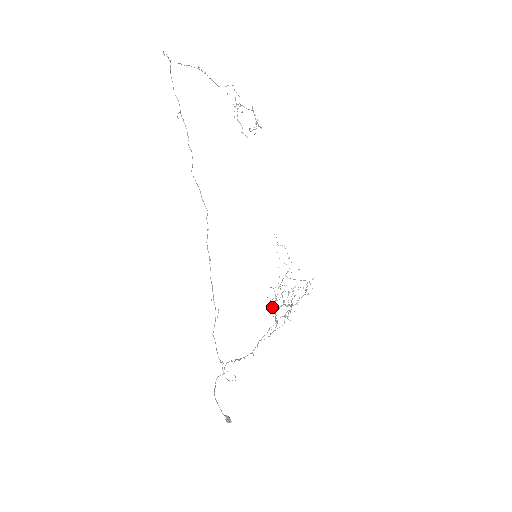
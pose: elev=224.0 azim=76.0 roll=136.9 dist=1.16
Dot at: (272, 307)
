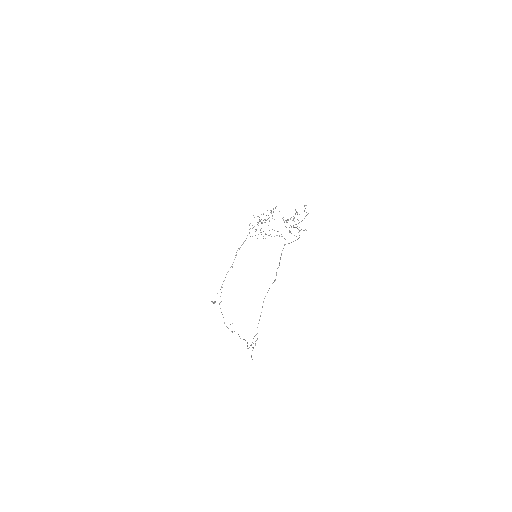
Dot at: occluded
